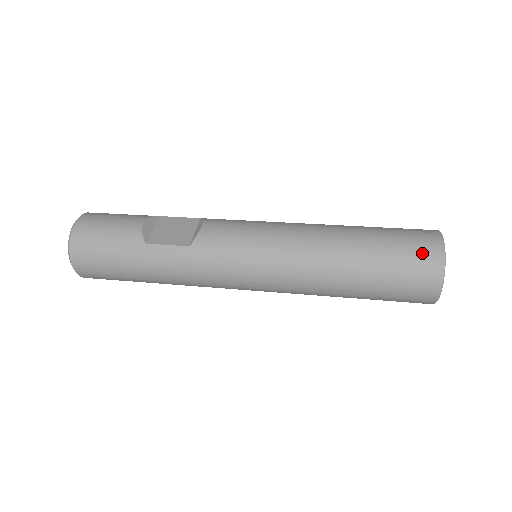
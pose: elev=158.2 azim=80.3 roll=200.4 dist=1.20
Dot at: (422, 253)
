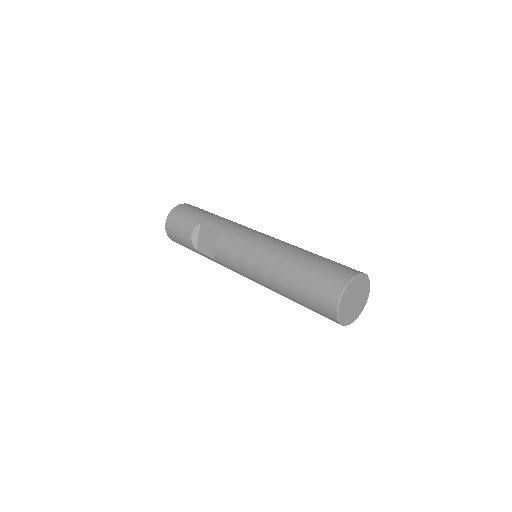
Dot at: (324, 310)
